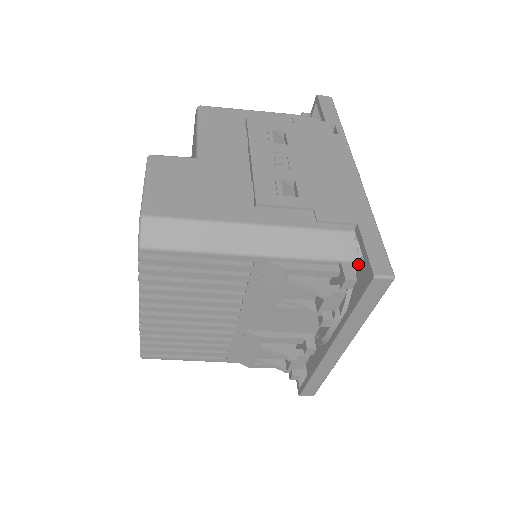
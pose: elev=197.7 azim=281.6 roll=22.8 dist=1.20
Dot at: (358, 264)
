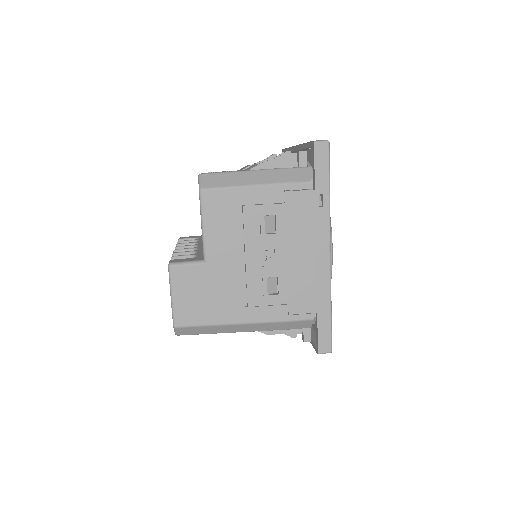
Dot at: occluded
